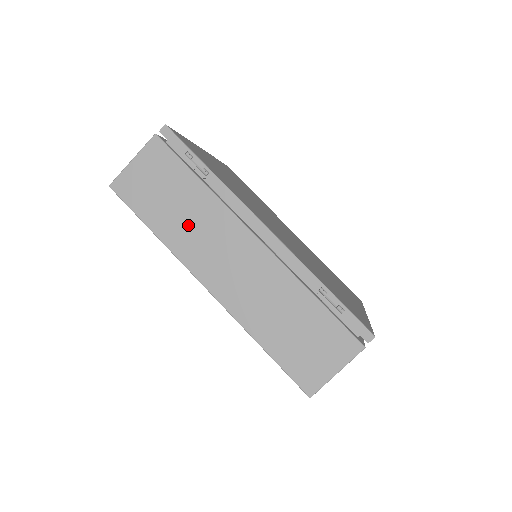
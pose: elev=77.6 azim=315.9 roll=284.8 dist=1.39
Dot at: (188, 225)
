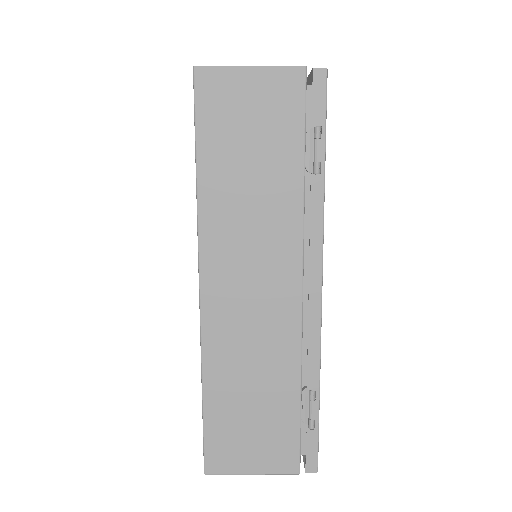
Dot at: (244, 205)
